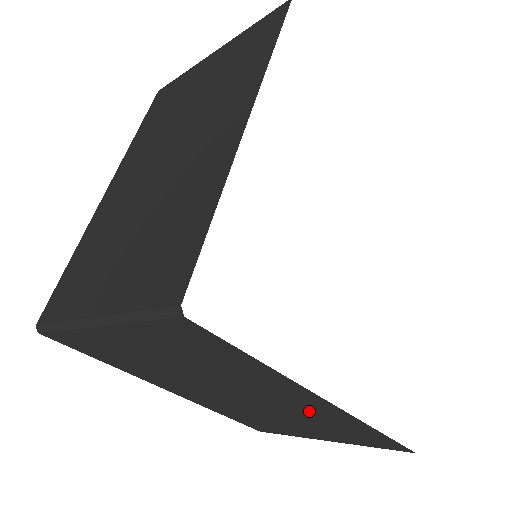
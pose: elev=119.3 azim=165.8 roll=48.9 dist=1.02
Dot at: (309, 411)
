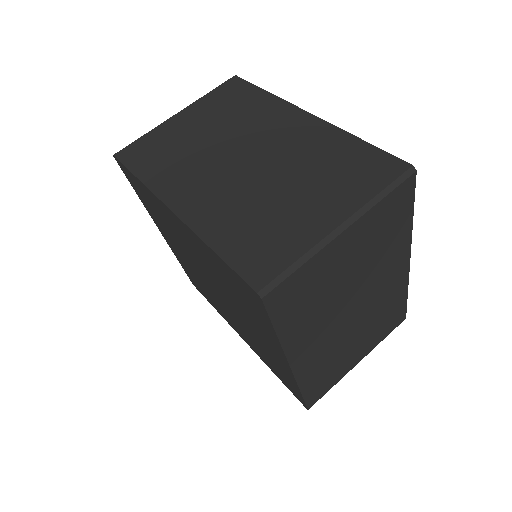
Dot at: (387, 293)
